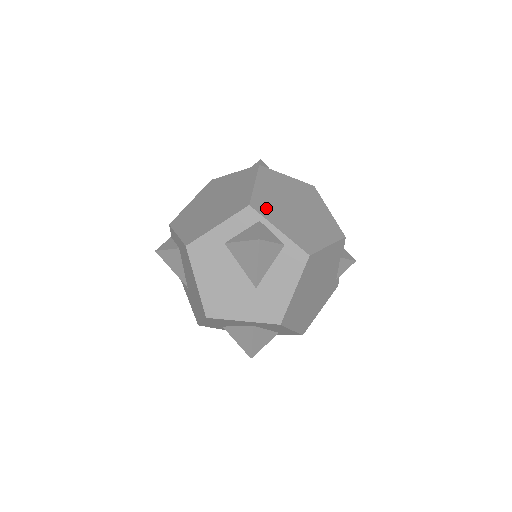
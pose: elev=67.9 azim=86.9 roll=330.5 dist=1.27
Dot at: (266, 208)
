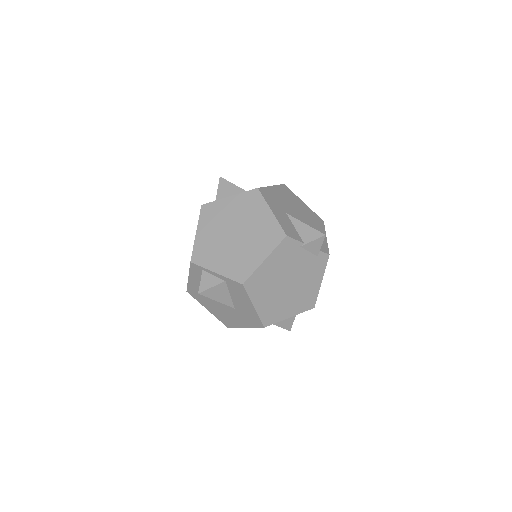
Dot at: (205, 255)
